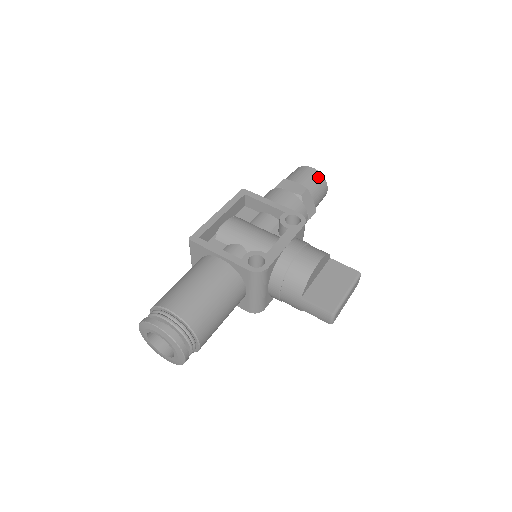
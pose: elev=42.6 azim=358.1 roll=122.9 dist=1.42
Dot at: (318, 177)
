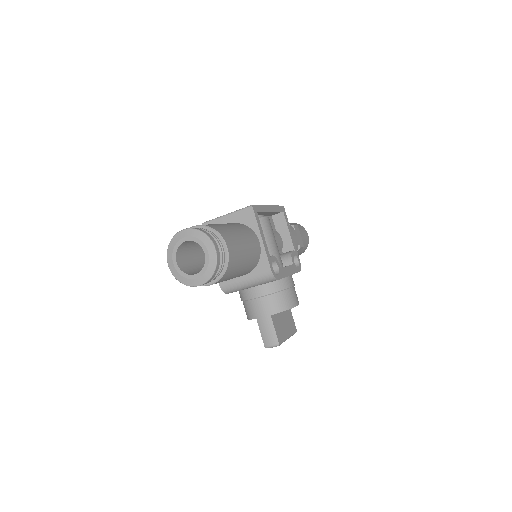
Dot at: (307, 245)
